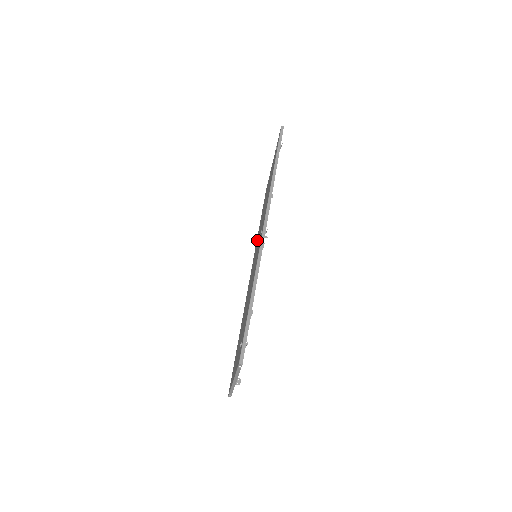
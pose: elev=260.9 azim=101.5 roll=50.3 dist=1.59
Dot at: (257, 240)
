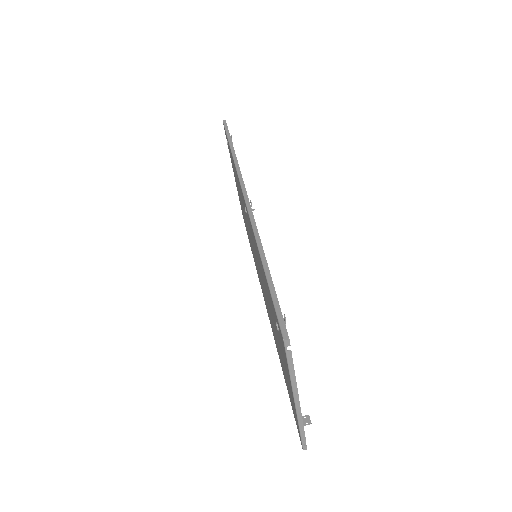
Dot at: (253, 254)
